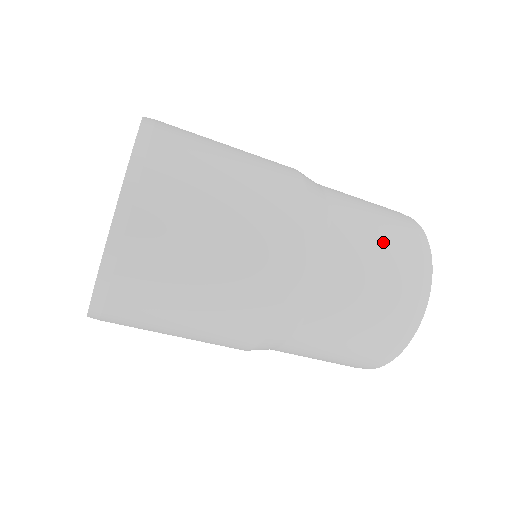
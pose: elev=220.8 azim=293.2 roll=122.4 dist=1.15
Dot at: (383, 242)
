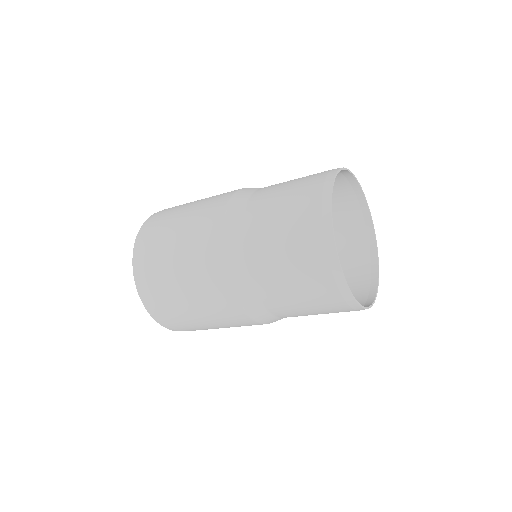
Dot at: (289, 188)
